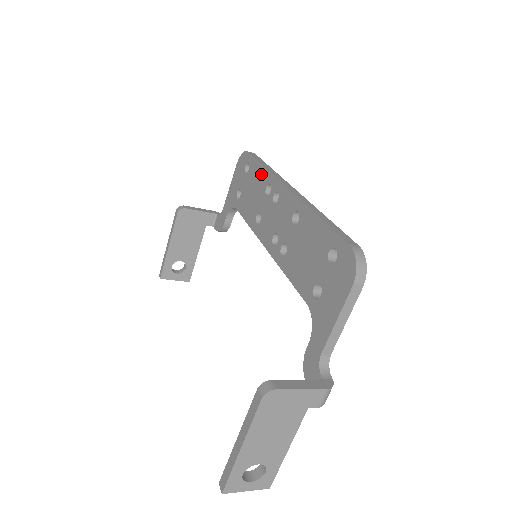
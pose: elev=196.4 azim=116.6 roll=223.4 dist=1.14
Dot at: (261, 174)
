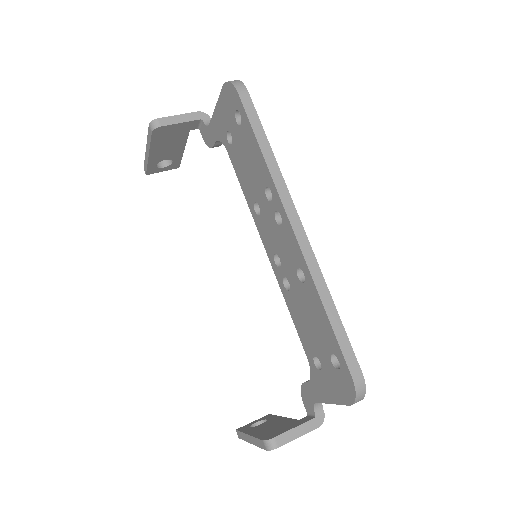
Dot at: (259, 160)
